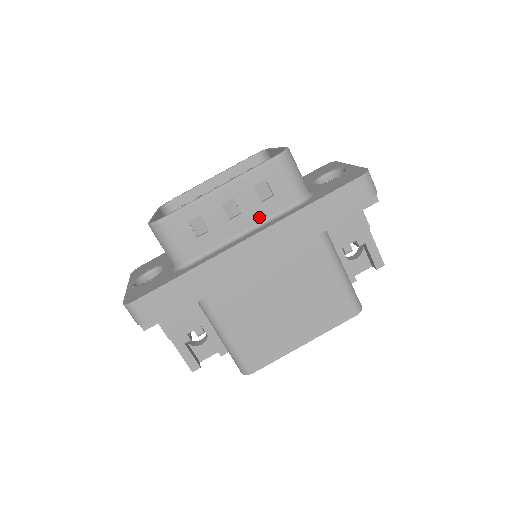
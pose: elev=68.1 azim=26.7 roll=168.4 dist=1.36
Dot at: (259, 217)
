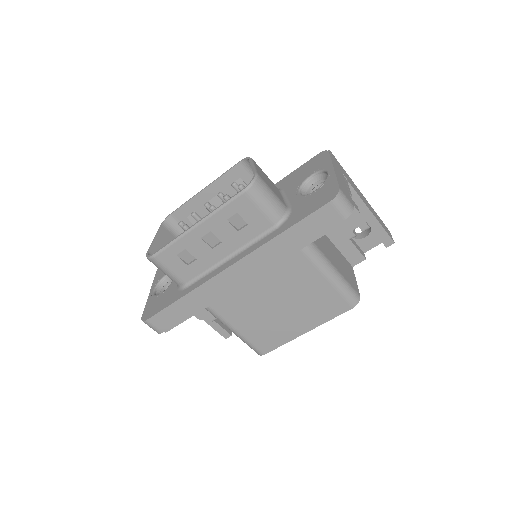
Dot at: (239, 243)
